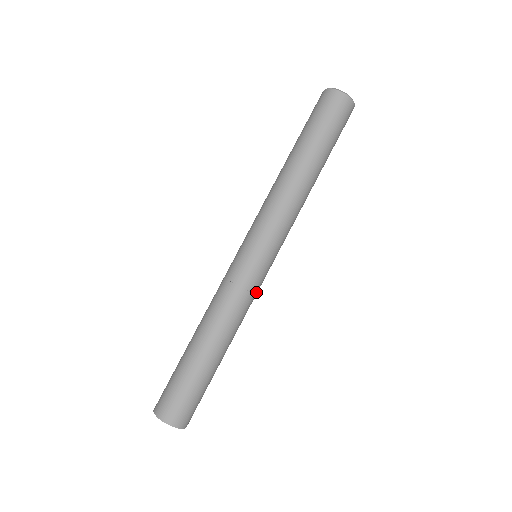
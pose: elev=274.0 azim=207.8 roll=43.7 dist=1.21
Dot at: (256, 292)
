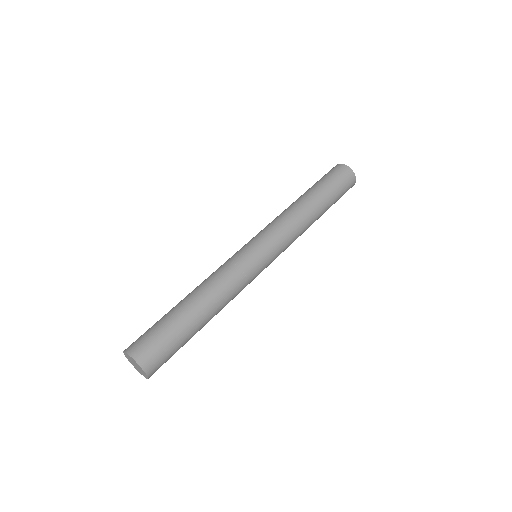
Dot at: occluded
